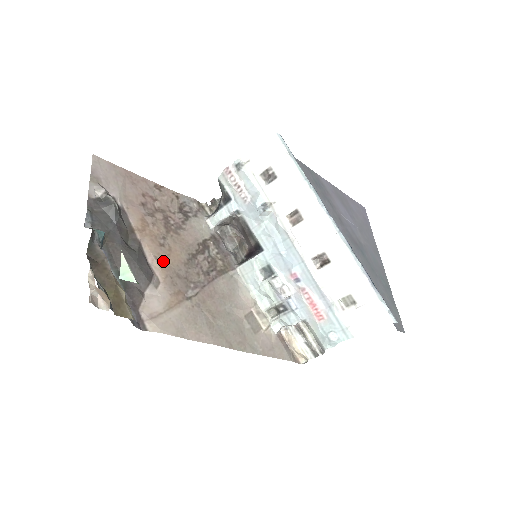
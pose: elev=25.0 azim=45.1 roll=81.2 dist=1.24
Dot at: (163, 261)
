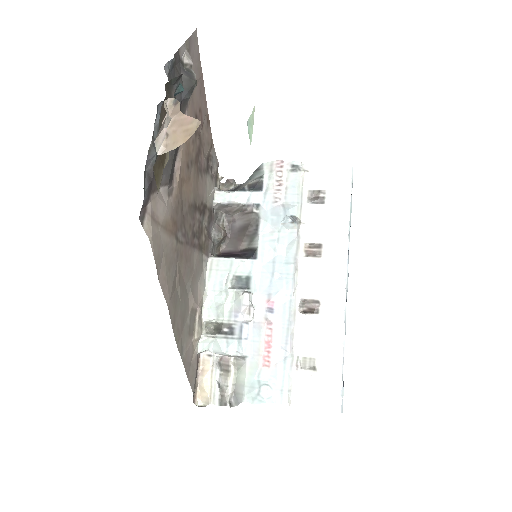
Dot at: (182, 180)
